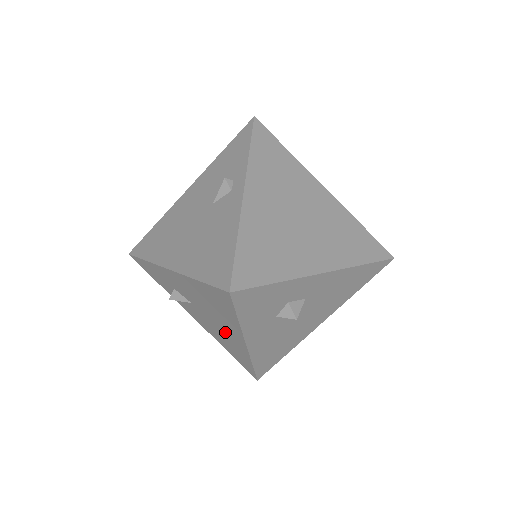
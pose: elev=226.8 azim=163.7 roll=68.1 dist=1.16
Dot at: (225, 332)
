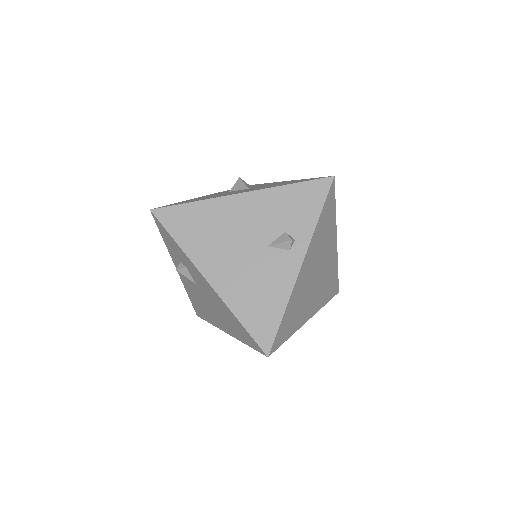
Dot at: (211, 312)
